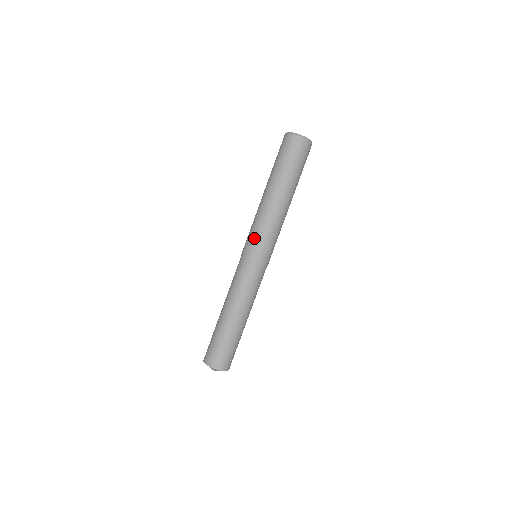
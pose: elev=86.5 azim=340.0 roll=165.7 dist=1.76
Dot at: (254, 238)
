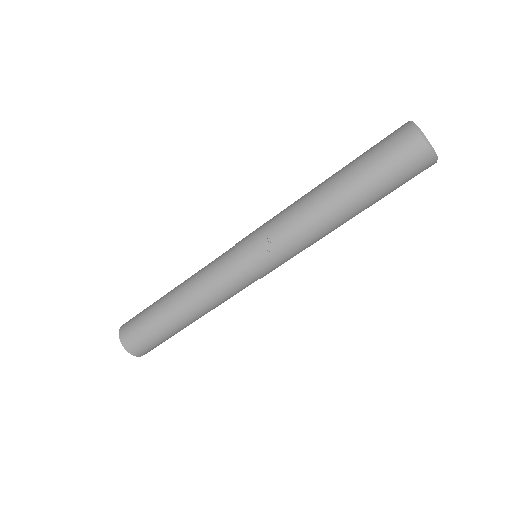
Dot at: (262, 230)
